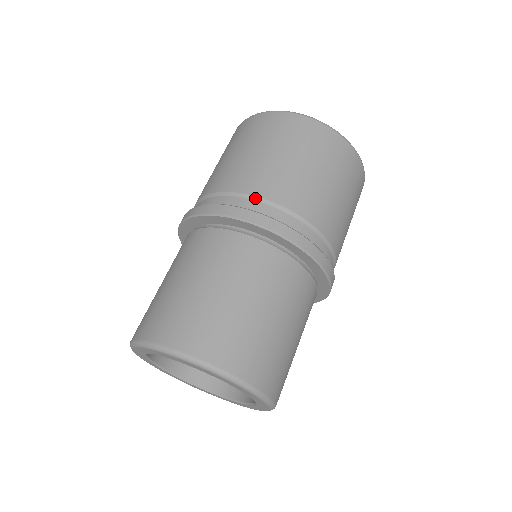
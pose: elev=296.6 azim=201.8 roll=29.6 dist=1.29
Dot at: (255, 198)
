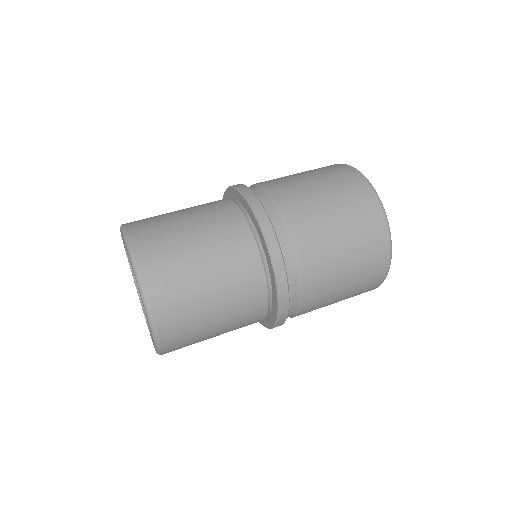
Dot at: (293, 241)
